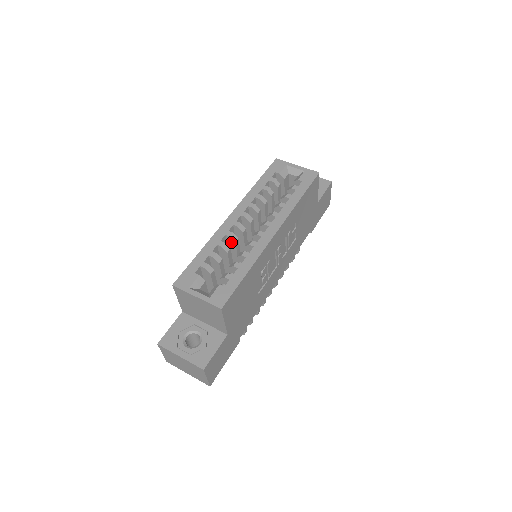
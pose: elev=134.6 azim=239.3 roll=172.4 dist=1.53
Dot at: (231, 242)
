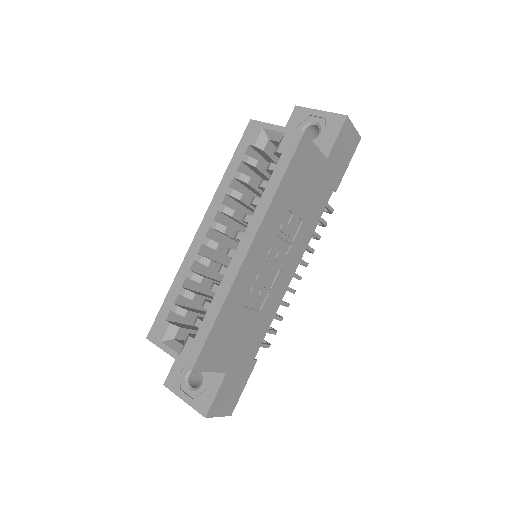
Dot at: (205, 265)
